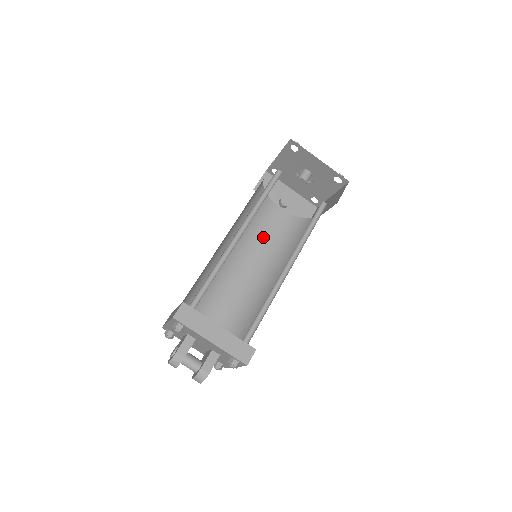
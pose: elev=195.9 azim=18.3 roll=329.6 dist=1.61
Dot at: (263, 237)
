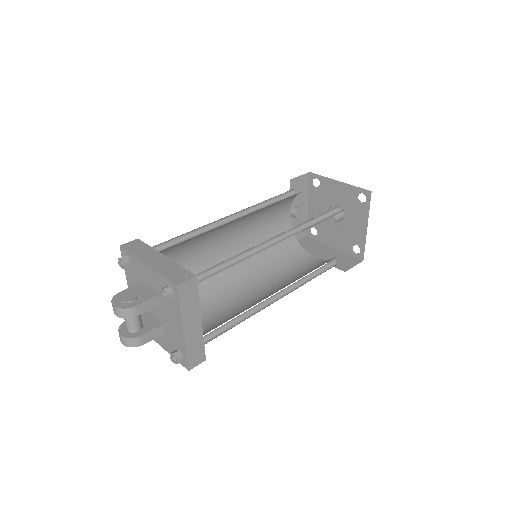
Dot at: (260, 229)
